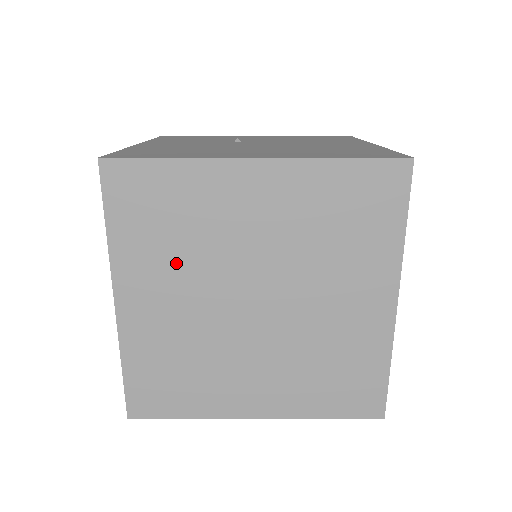
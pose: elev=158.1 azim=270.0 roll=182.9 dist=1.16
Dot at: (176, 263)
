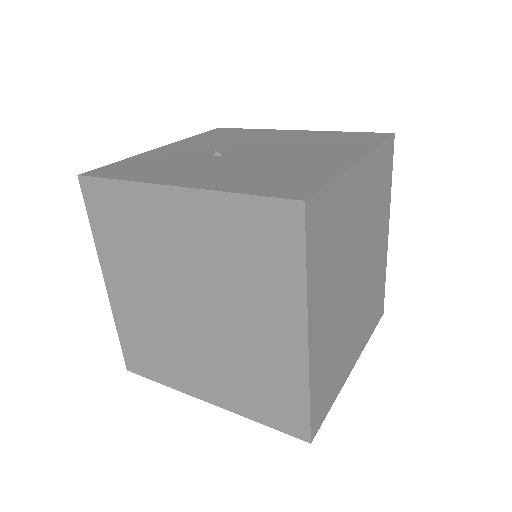
Dot at: (333, 273)
